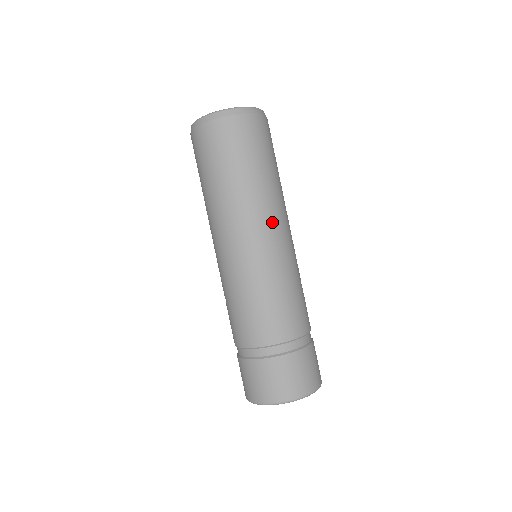
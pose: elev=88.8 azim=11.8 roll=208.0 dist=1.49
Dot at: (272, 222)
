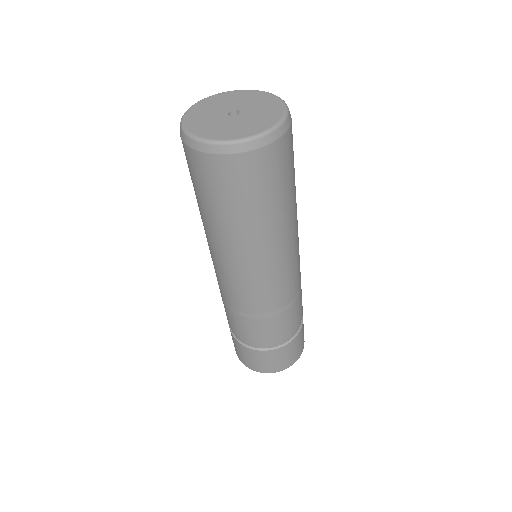
Dot at: (292, 246)
